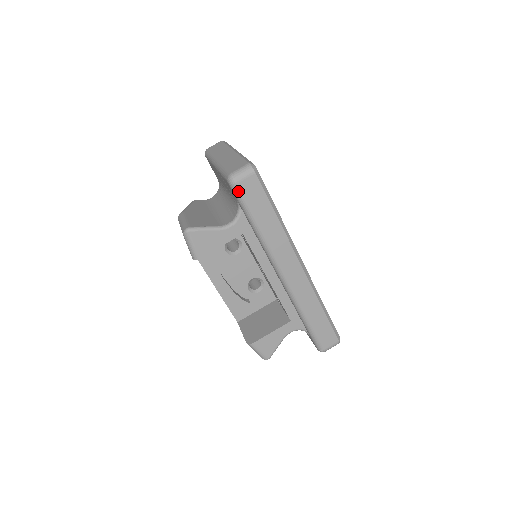
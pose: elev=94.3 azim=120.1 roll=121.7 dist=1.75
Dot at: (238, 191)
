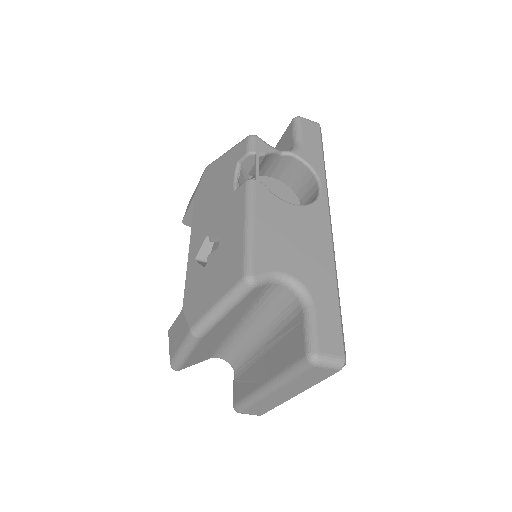
Dot at: occluded
